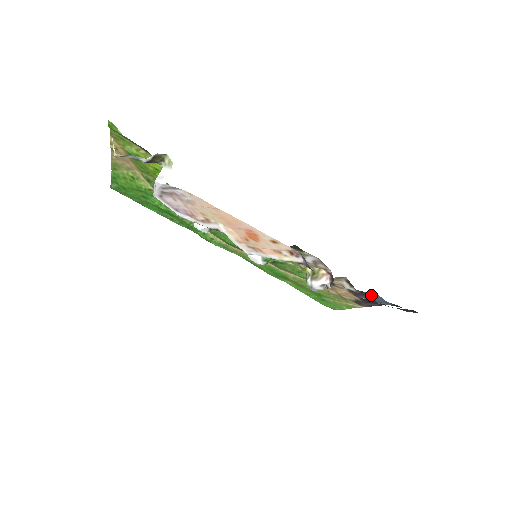
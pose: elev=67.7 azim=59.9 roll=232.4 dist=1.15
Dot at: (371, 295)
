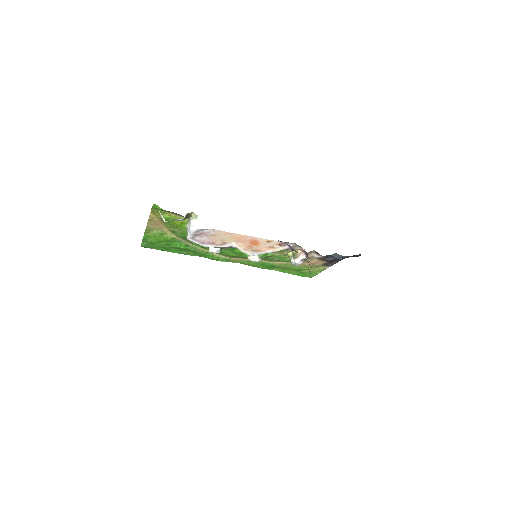
Dot at: (332, 256)
